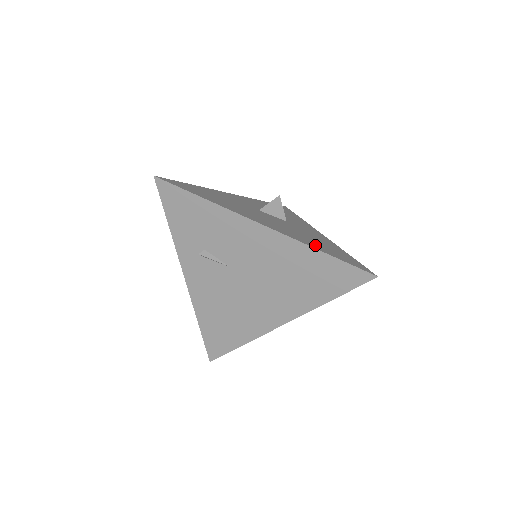
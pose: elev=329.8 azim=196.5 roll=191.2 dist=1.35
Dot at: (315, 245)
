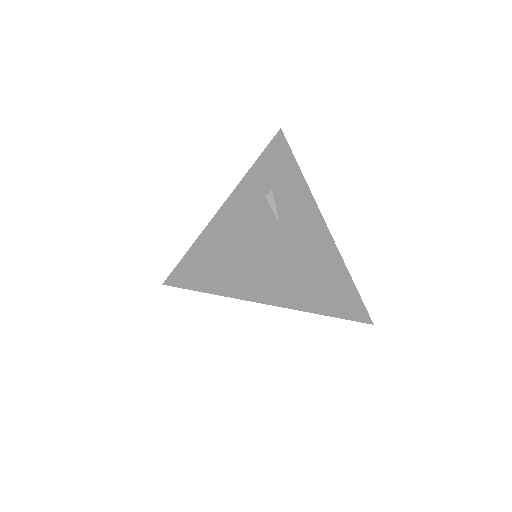
Dot at: occluded
